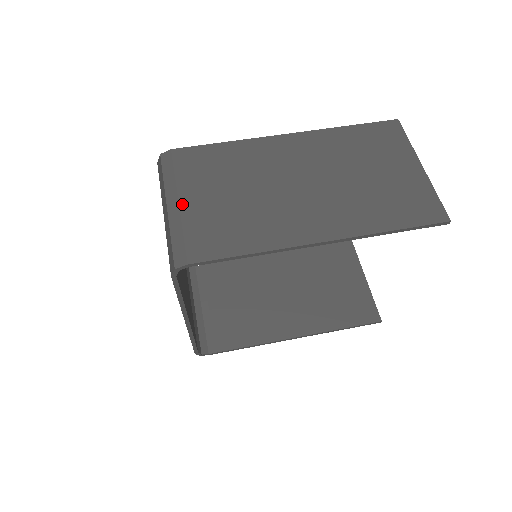
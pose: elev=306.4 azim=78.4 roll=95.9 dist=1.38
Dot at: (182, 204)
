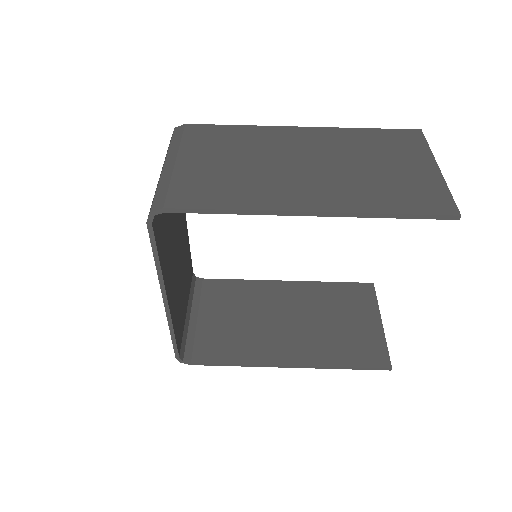
Dot at: (178, 163)
